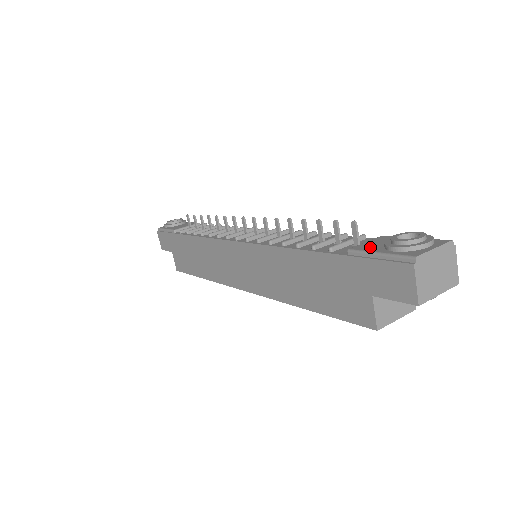
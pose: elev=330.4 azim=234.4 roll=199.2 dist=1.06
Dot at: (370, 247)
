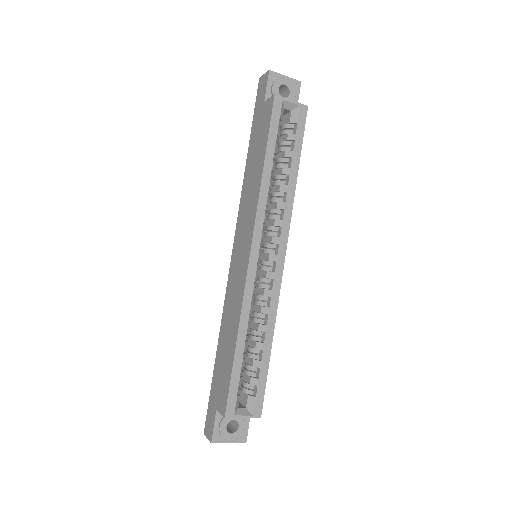
Dot at: occluded
